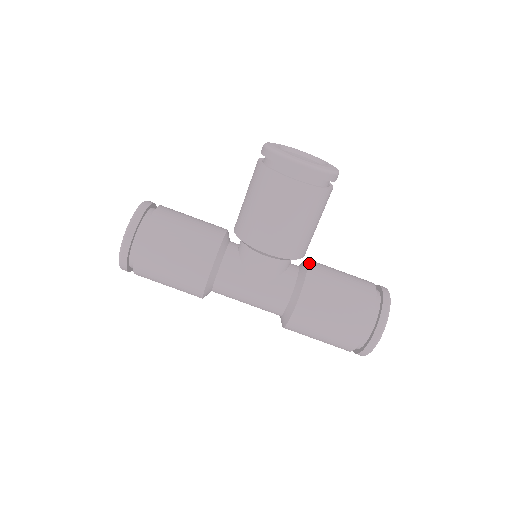
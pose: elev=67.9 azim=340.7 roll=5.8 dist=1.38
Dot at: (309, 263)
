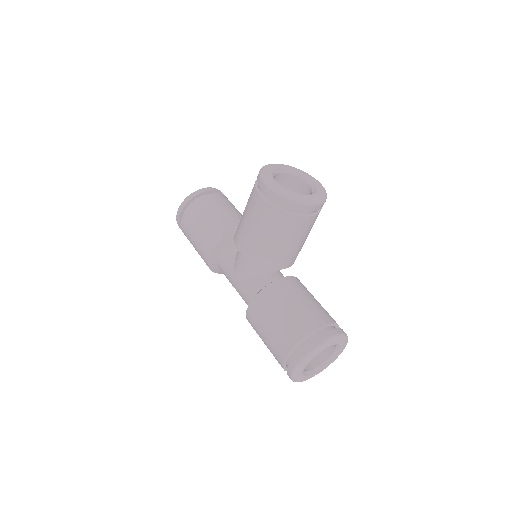
Dot at: (283, 278)
